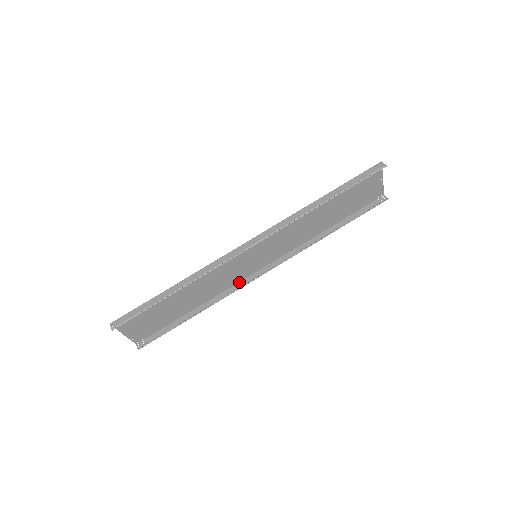
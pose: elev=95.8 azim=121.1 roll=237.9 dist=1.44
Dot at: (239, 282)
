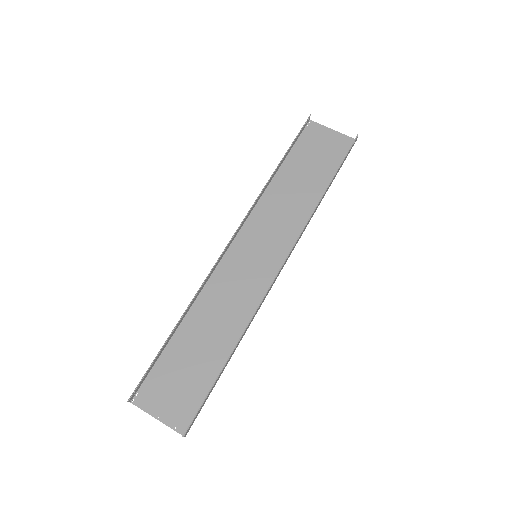
Dot at: (265, 297)
